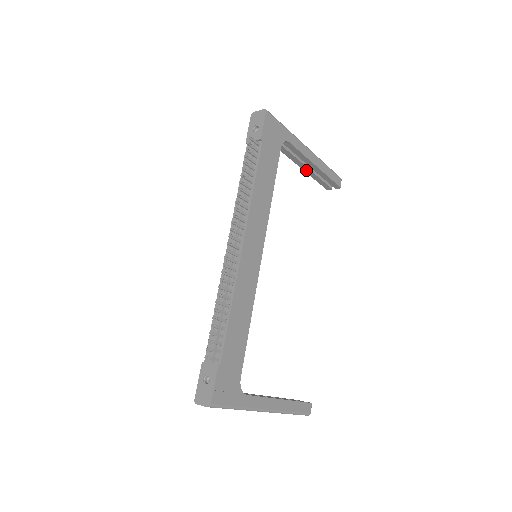
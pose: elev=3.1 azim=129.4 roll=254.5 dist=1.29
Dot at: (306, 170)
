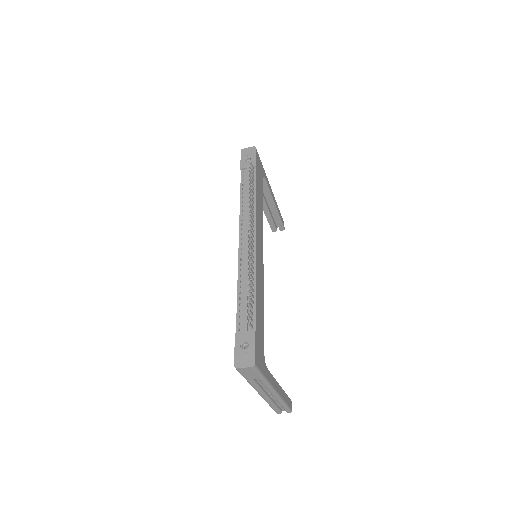
Dot at: (265, 209)
